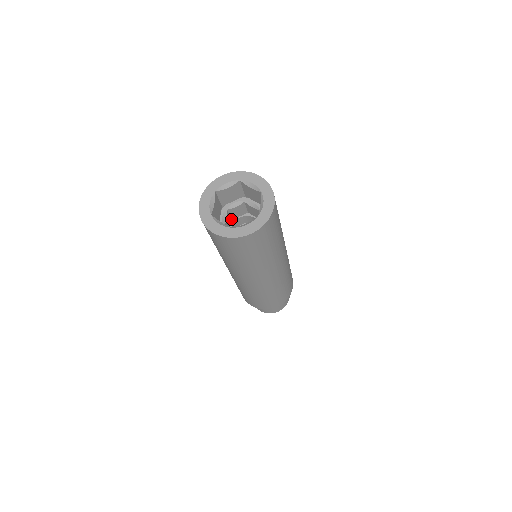
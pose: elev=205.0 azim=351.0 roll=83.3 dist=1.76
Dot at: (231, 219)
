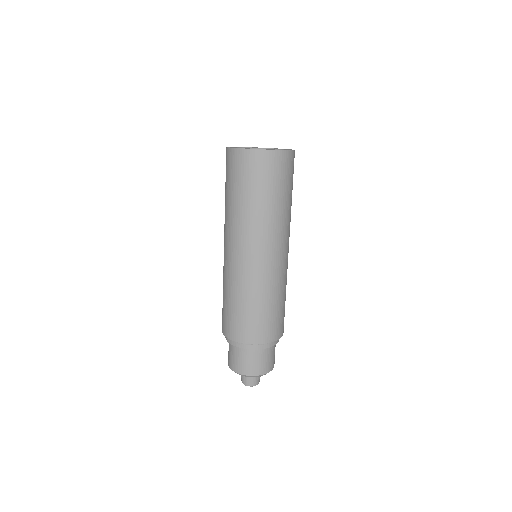
Dot at: occluded
